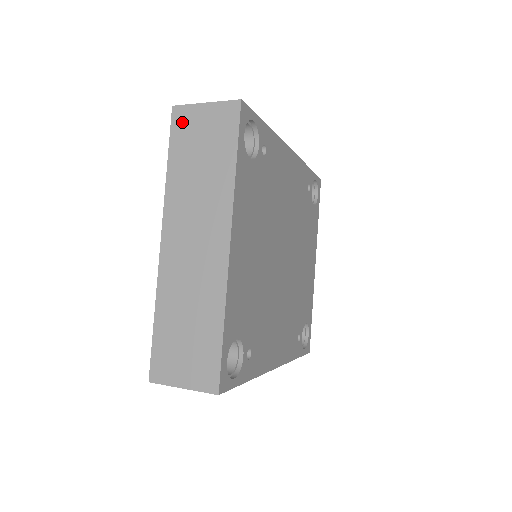
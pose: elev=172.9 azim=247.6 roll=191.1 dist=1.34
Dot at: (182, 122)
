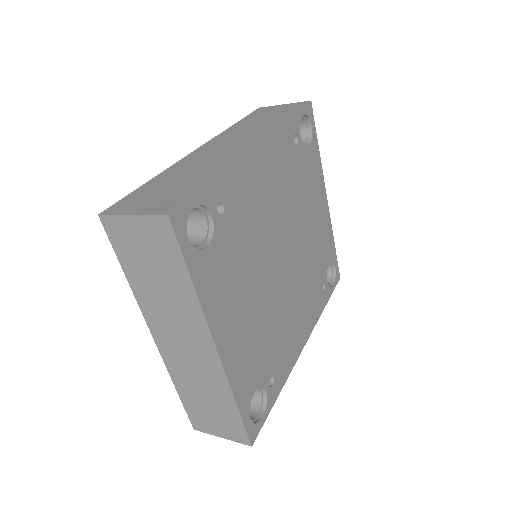
Dot at: (117, 233)
